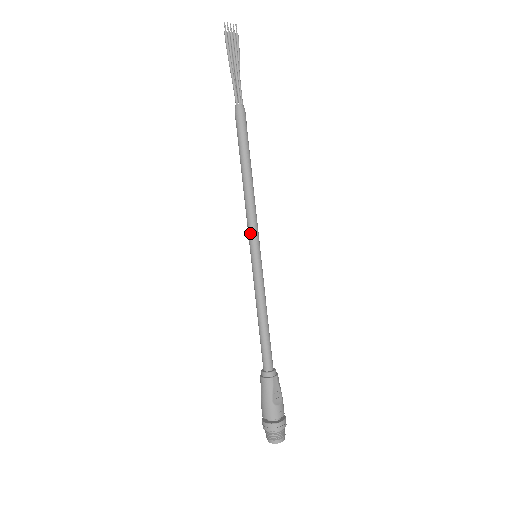
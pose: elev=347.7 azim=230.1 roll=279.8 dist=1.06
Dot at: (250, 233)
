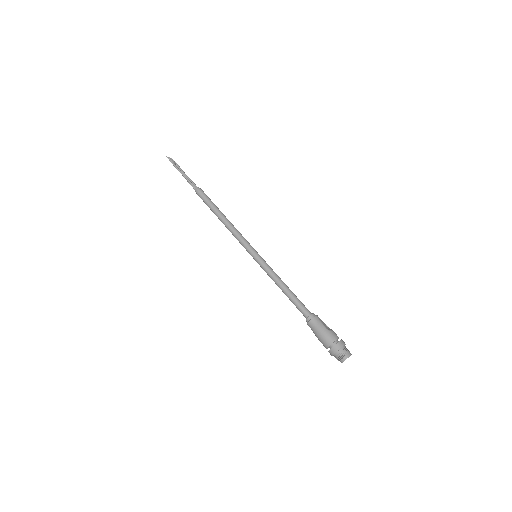
Dot at: (245, 244)
